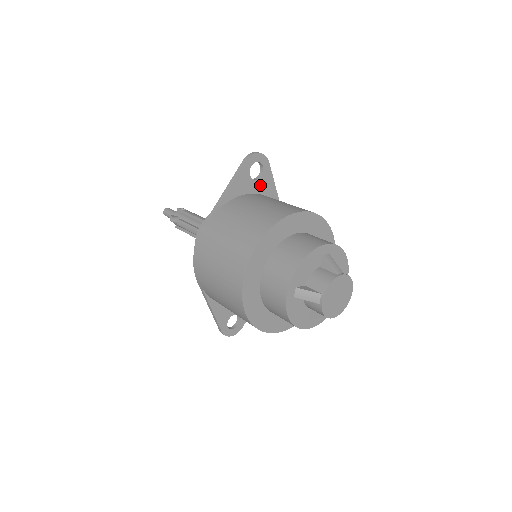
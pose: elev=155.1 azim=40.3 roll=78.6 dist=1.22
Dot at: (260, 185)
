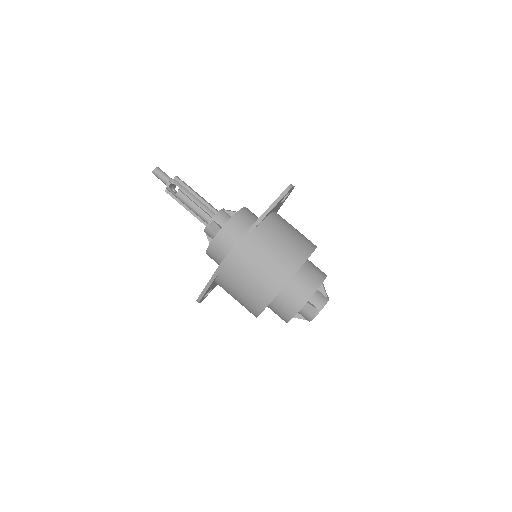
Dot at: (279, 206)
